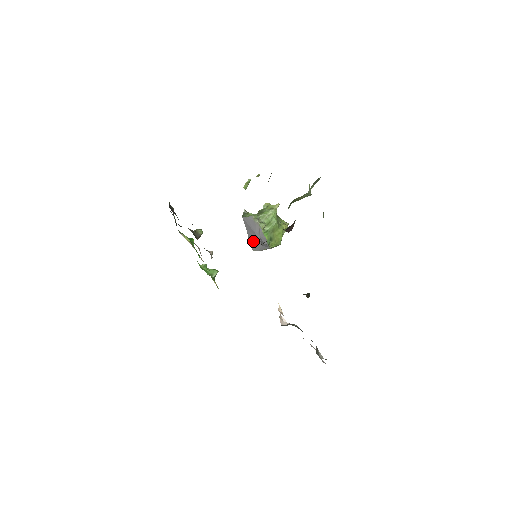
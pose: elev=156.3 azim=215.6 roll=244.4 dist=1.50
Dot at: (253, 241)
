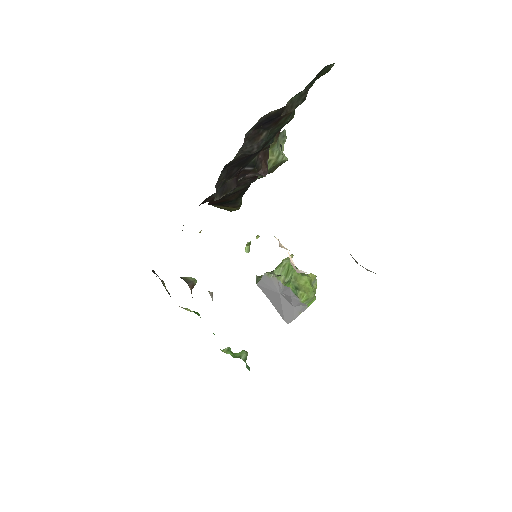
Dot at: (281, 308)
